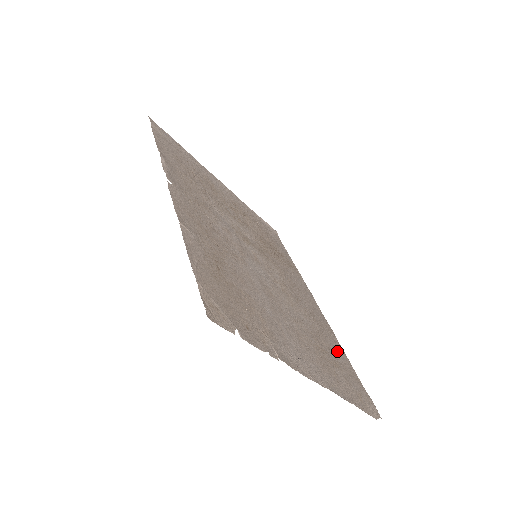
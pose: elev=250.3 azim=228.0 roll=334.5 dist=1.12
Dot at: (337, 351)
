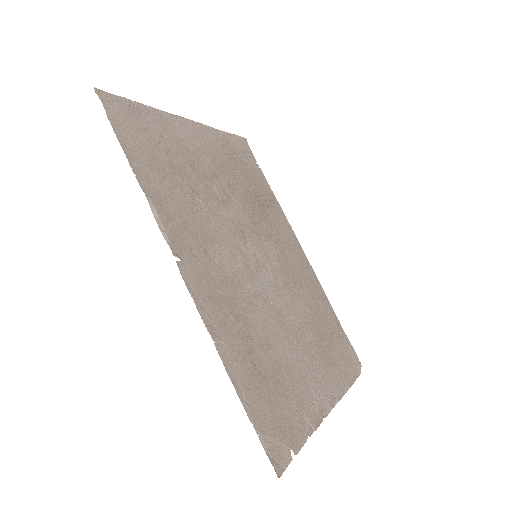
Dot at: (327, 312)
